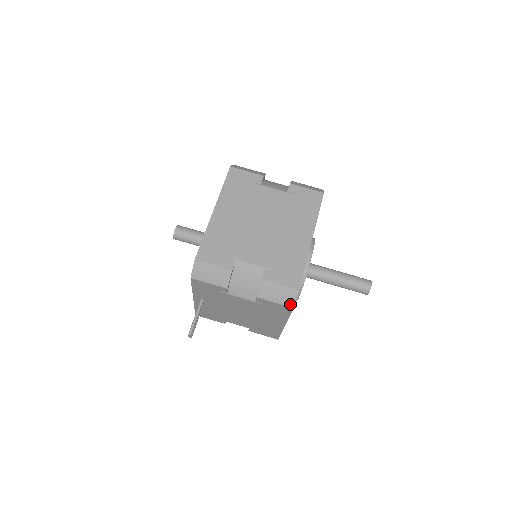
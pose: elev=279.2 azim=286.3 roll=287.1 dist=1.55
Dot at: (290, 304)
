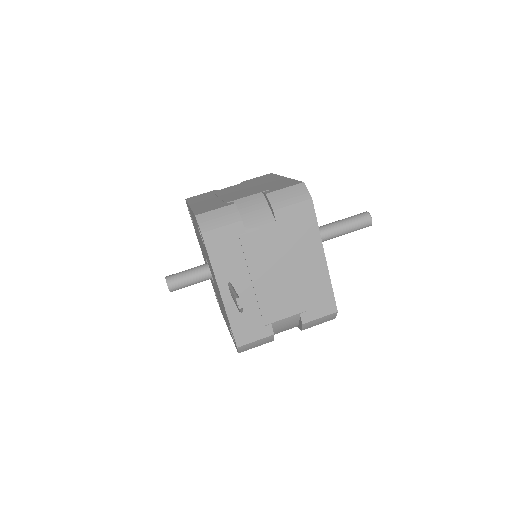
Dot at: (306, 197)
